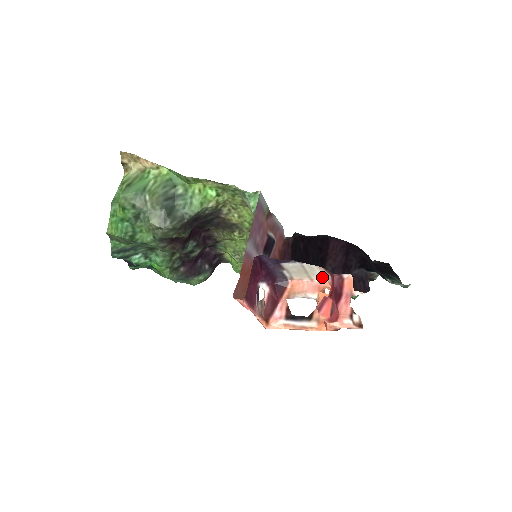
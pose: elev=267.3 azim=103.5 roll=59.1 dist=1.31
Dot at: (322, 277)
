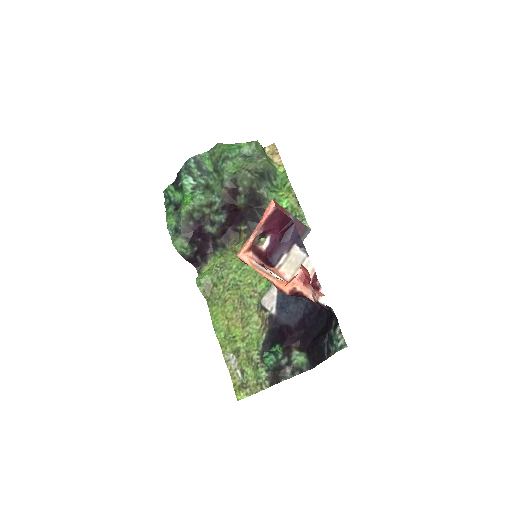
Dot at: occluded
